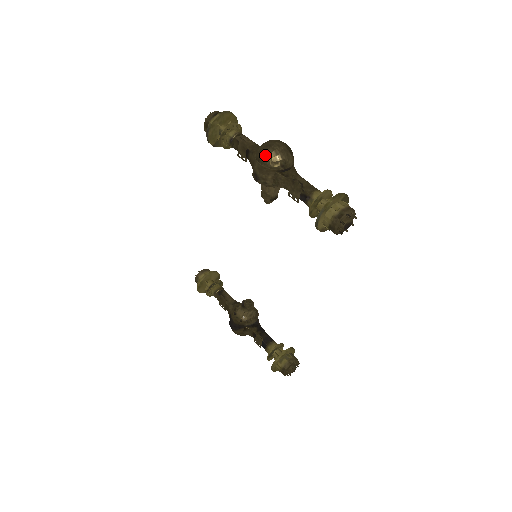
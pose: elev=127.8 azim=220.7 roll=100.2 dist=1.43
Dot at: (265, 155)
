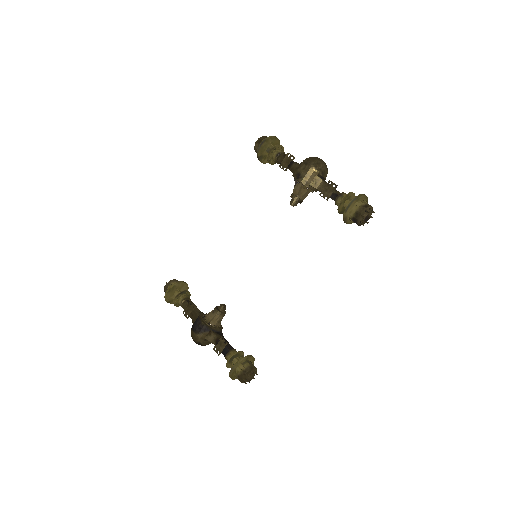
Dot at: (313, 161)
